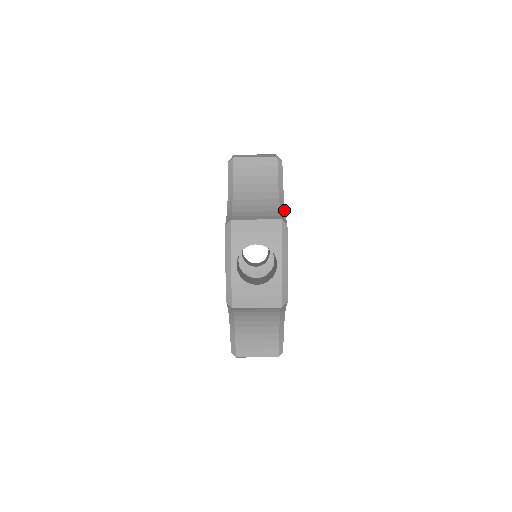
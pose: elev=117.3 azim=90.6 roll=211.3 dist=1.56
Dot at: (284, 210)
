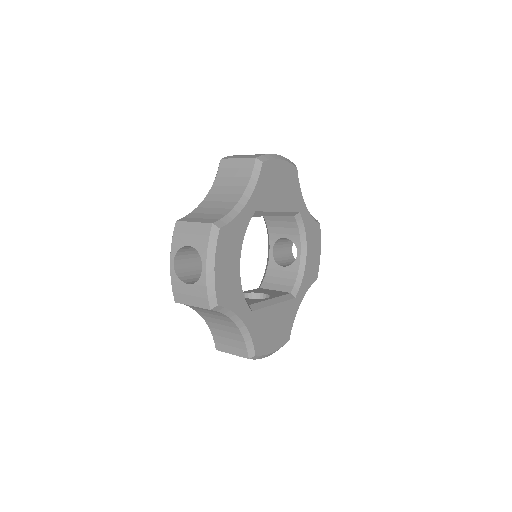
Dot at: (237, 213)
